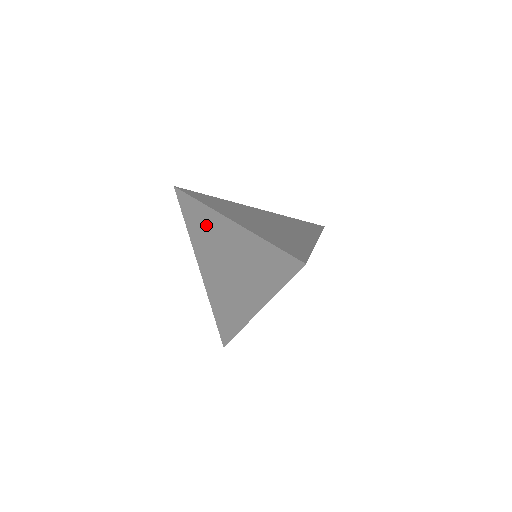
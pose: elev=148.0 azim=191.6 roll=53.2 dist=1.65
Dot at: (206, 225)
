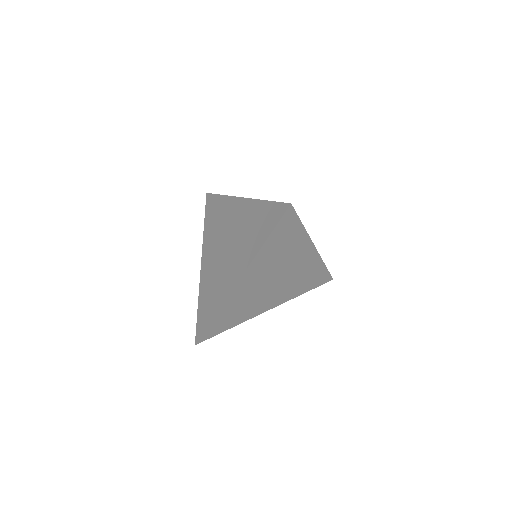
Dot at: (220, 214)
